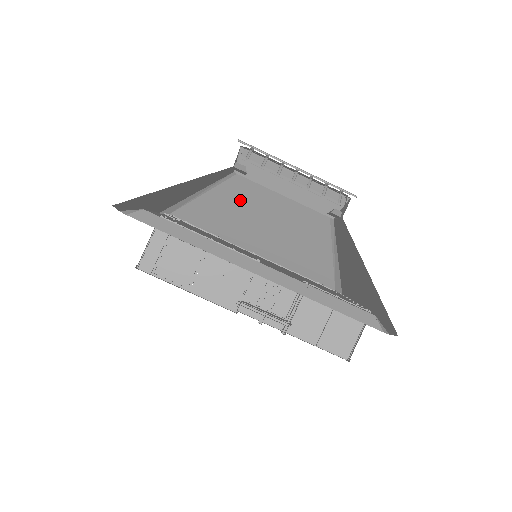
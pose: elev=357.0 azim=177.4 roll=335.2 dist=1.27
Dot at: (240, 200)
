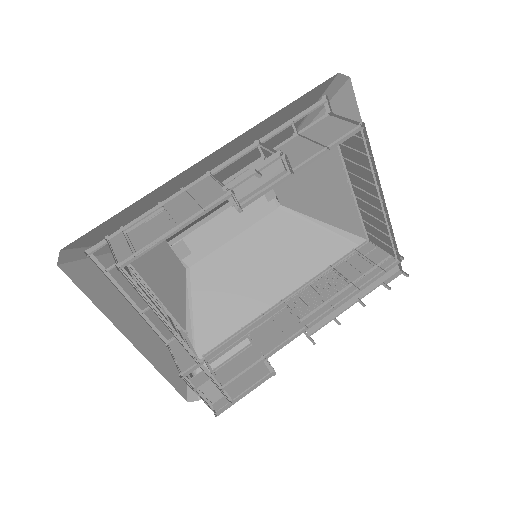
Dot at: (219, 286)
